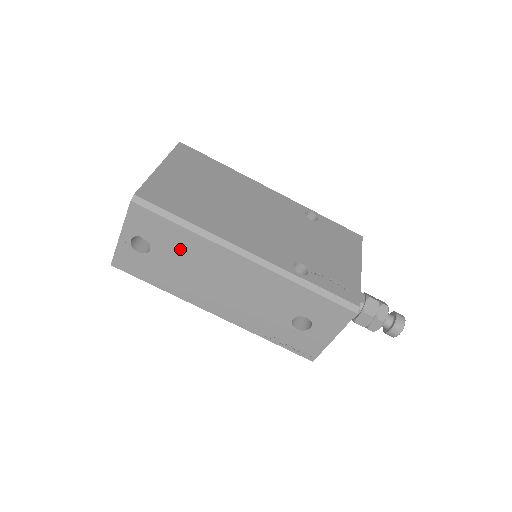
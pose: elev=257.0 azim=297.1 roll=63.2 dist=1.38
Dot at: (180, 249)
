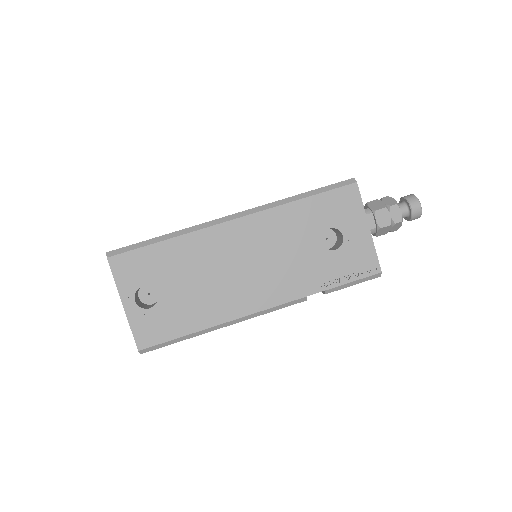
Dot at: (179, 266)
